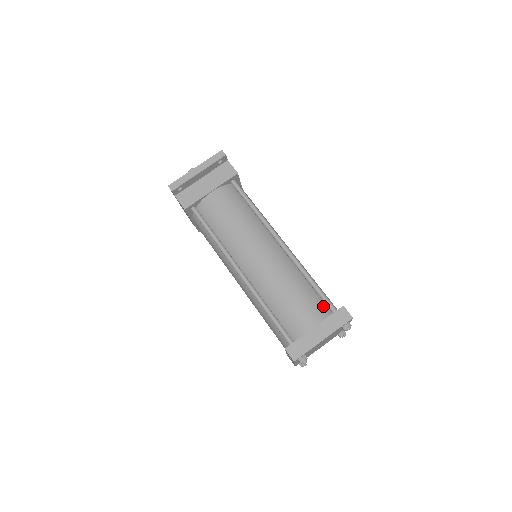
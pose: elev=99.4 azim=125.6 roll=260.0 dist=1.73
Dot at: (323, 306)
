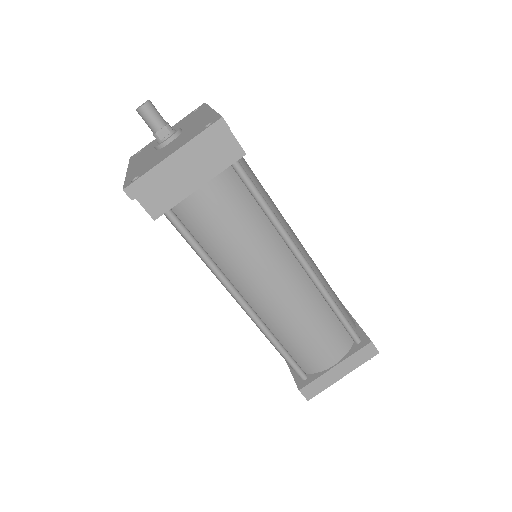
Dot at: (345, 336)
